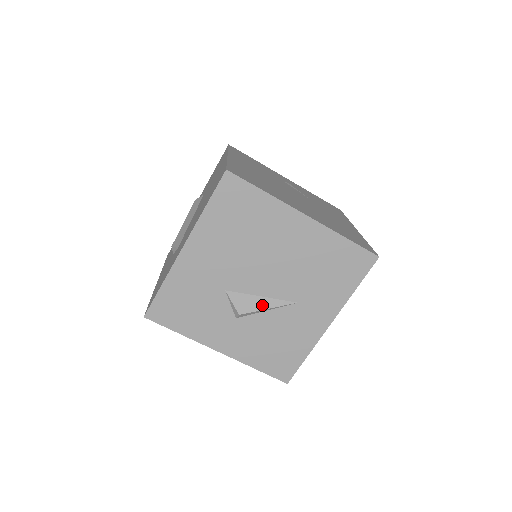
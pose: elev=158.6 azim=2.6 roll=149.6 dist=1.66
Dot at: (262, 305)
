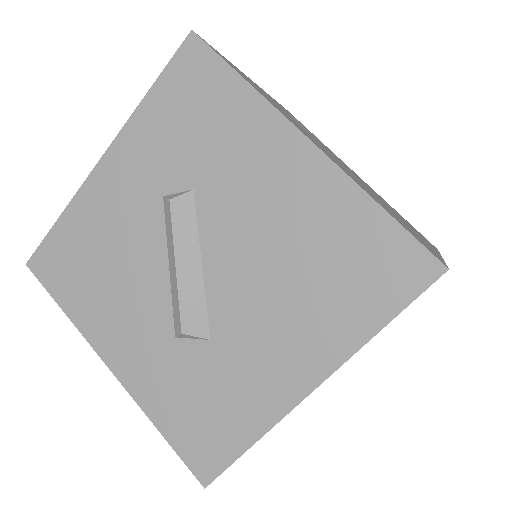
Dot at: occluded
